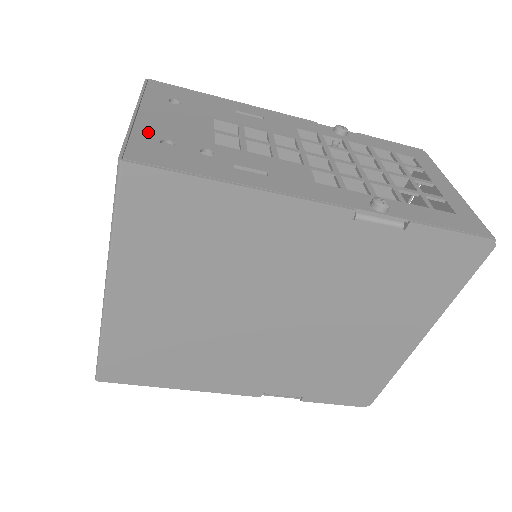
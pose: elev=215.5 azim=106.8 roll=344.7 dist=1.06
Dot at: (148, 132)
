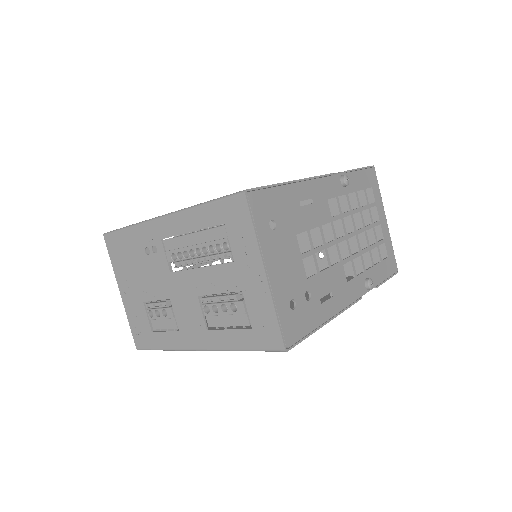
Dot at: (282, 299)
